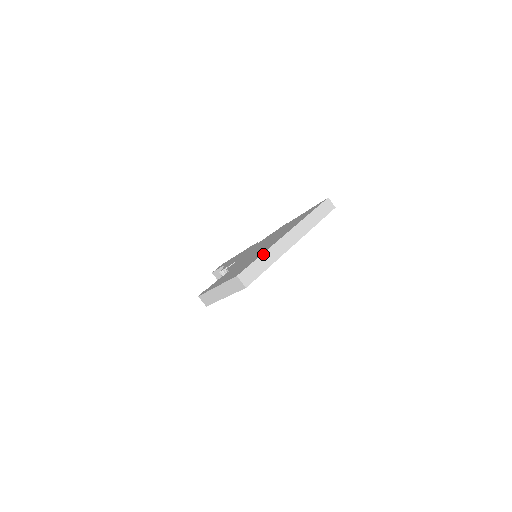
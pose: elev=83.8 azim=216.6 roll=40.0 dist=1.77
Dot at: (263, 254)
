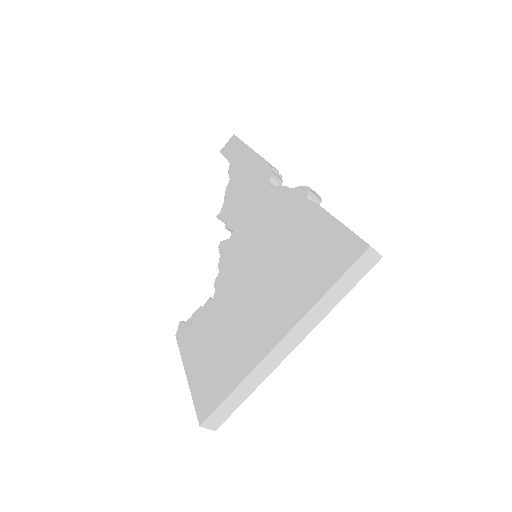
Dot at: (238, 386)
